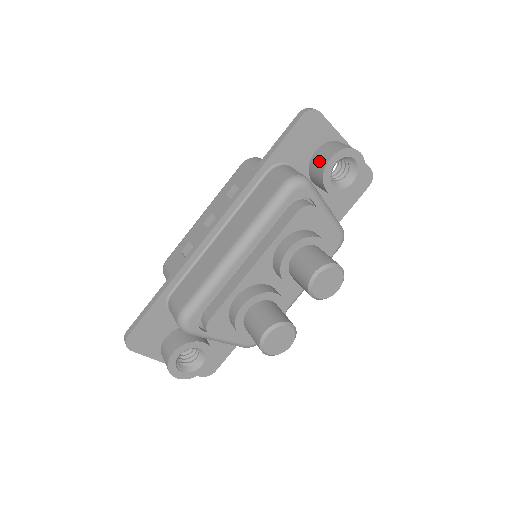
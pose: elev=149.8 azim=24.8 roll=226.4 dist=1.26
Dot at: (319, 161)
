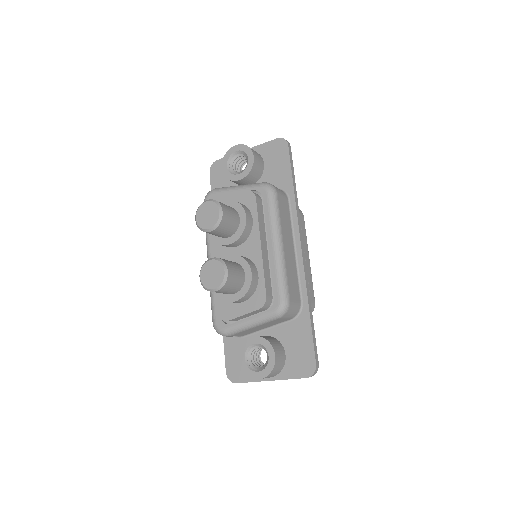
Dot at: occluded
